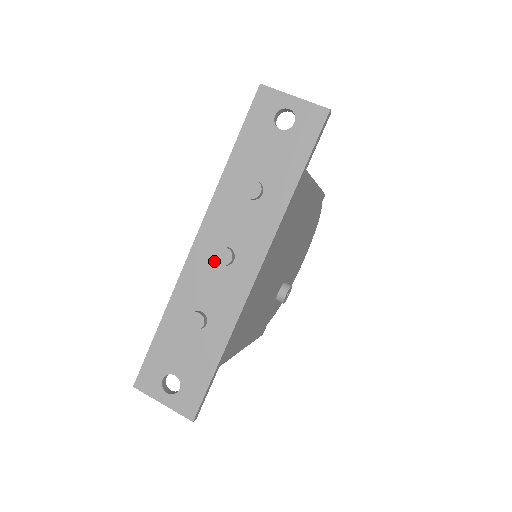
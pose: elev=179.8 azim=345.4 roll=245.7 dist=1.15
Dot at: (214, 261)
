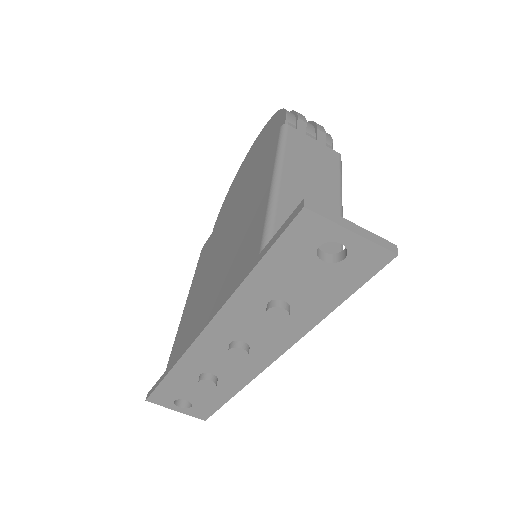
Dot at: (226, 348)
